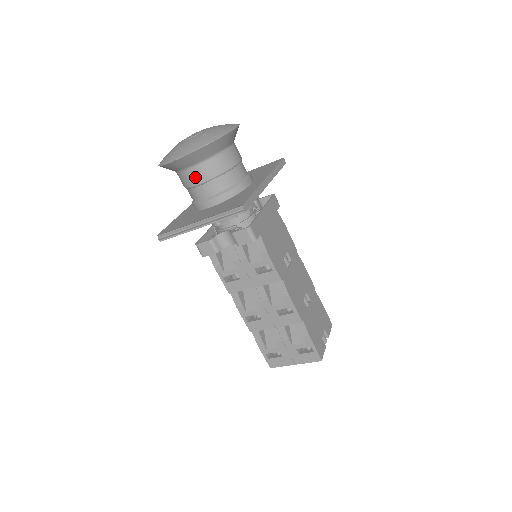
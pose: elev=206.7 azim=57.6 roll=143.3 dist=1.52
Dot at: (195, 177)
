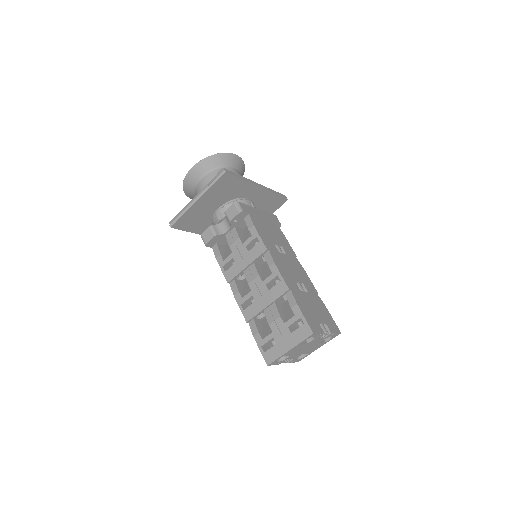
Dot at: (204, 184)
